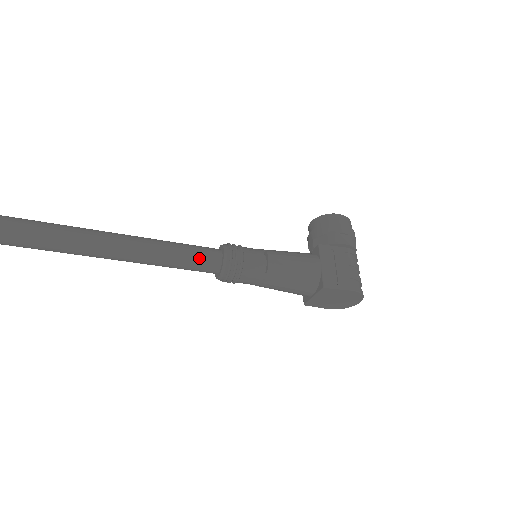
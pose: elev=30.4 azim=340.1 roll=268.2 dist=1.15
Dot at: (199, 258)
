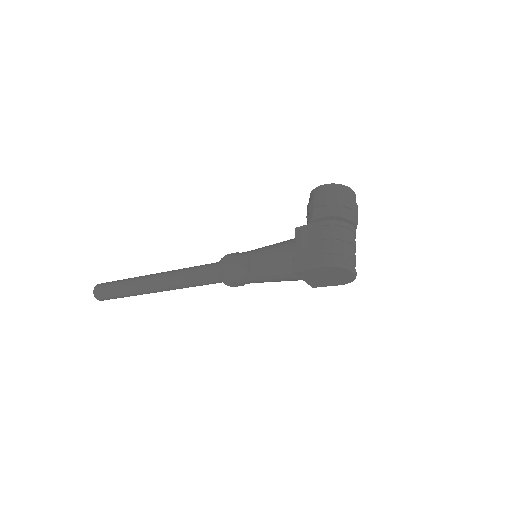
Dot at: (205, 275)
